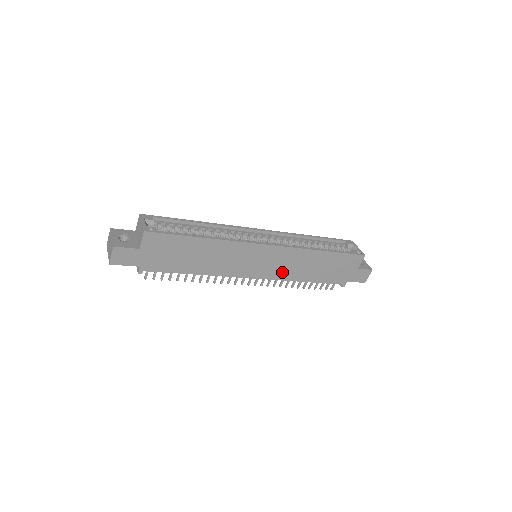
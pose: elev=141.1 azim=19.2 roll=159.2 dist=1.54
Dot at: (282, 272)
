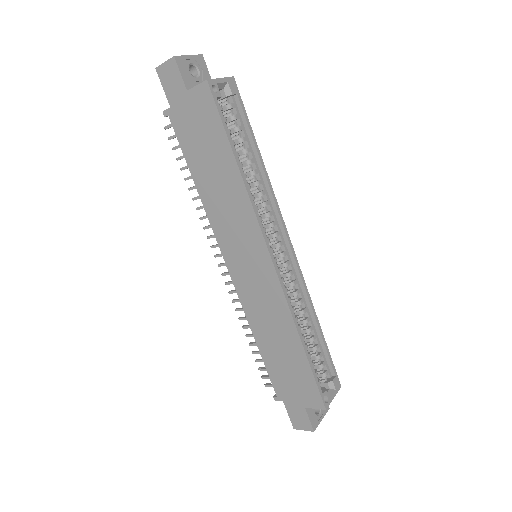
Dot at: (251, 300)
